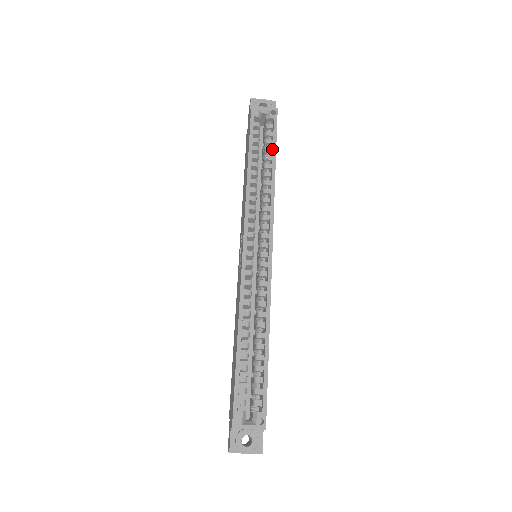
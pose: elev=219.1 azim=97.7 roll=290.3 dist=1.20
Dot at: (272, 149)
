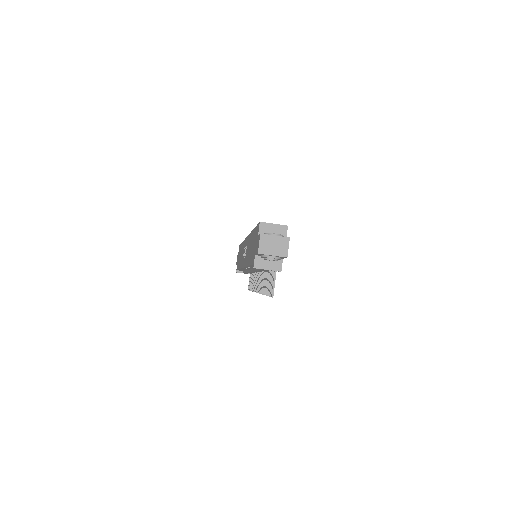
Dot at: occluded
